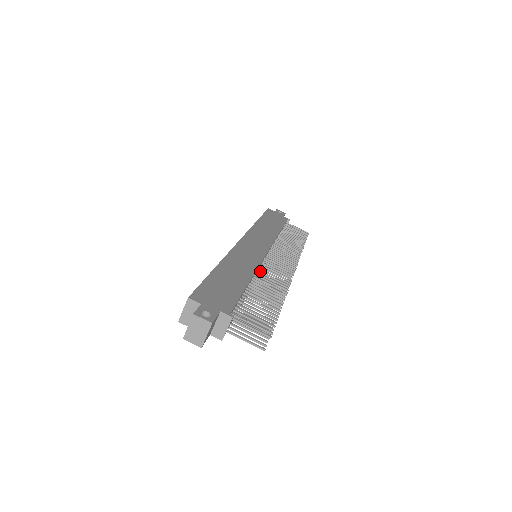
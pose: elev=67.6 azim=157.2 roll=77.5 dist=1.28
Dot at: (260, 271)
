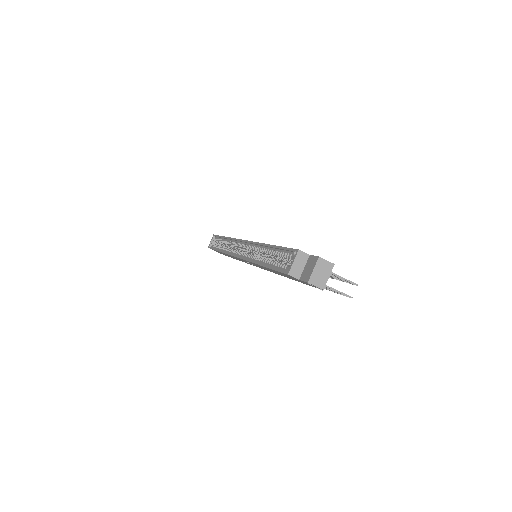
Dot at: occluded
